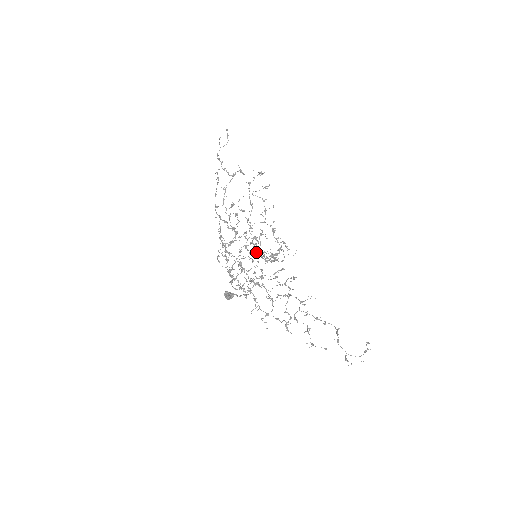
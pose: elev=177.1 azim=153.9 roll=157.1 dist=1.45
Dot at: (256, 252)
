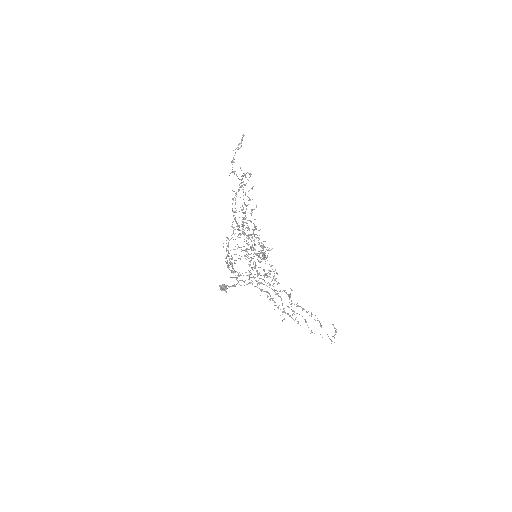
Dot at: occluded
